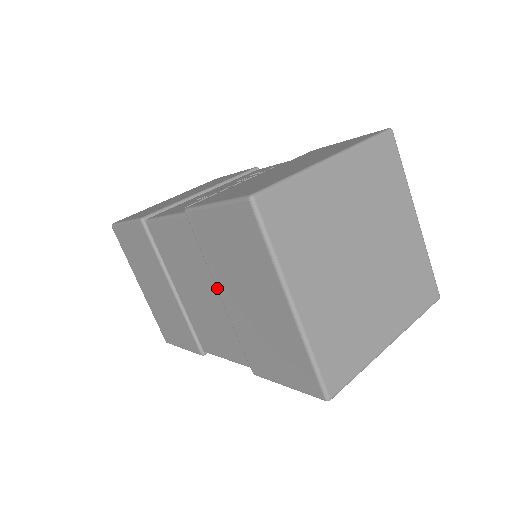
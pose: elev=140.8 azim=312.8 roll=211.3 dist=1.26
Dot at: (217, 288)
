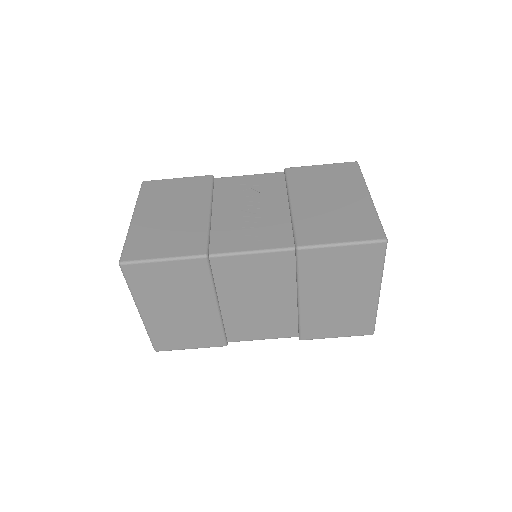
Dot at: (300, 294)
